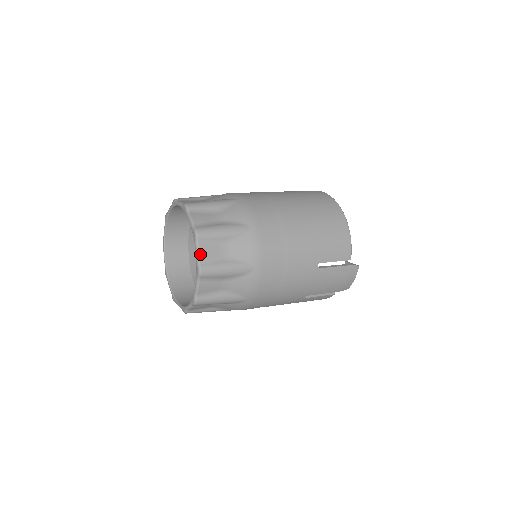
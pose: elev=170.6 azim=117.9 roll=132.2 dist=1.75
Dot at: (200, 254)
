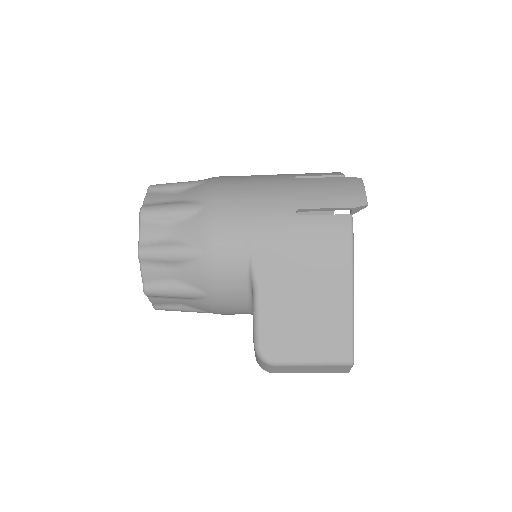
Dot at: occluded
